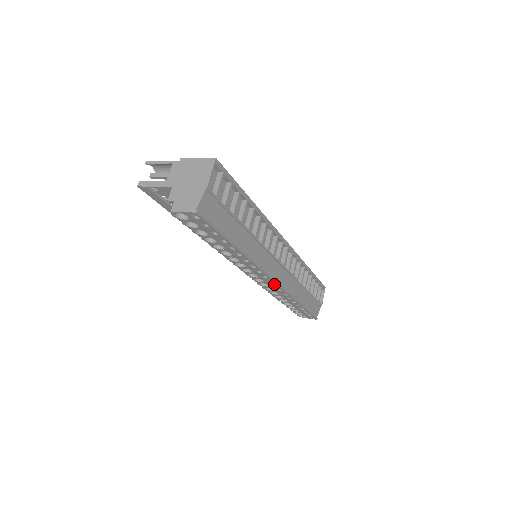
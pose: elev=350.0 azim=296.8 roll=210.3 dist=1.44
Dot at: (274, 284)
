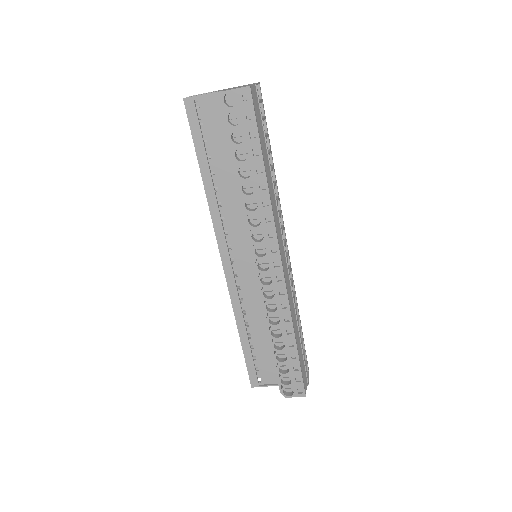
Dot at: (279, 272)
